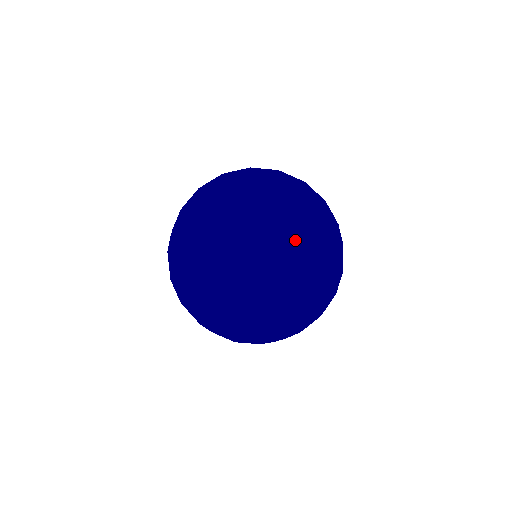
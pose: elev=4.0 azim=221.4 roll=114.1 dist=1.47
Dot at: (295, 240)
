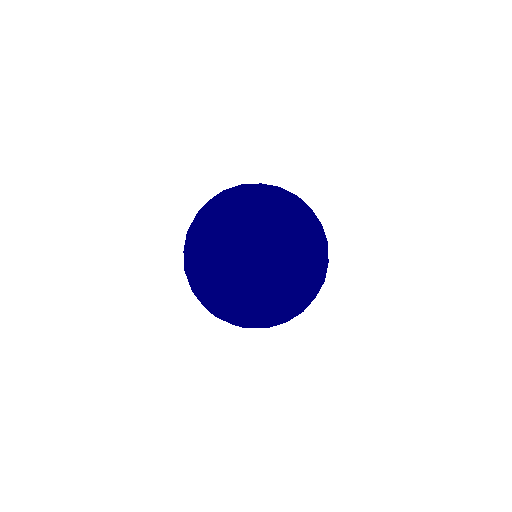
Dot at: (292, 197)
